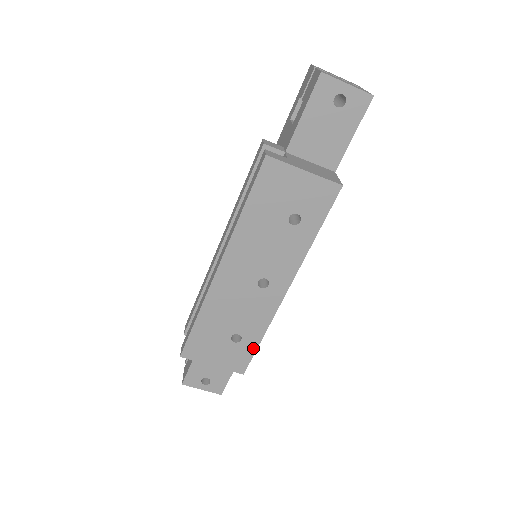
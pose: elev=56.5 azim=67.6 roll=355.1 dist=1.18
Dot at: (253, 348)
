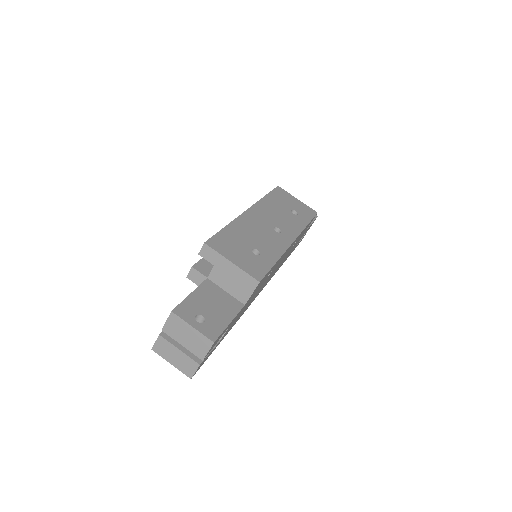
Dot at: (269, 265)
